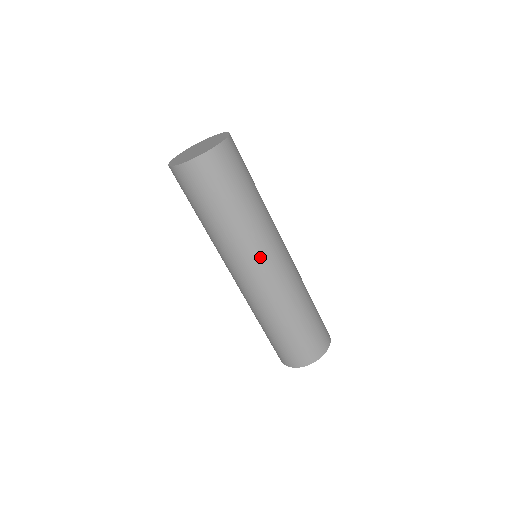
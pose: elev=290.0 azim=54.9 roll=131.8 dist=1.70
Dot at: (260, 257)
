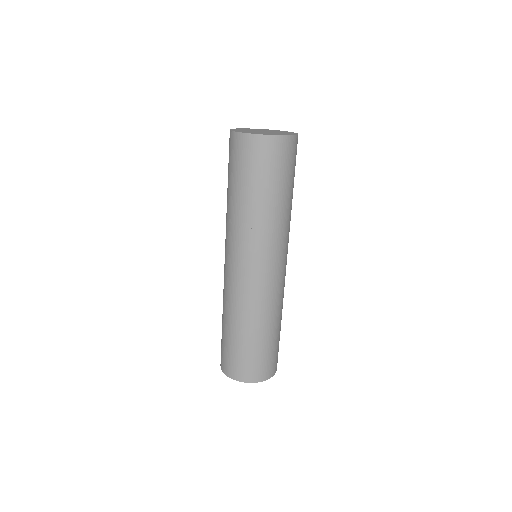
Dot at: (273, 256)
